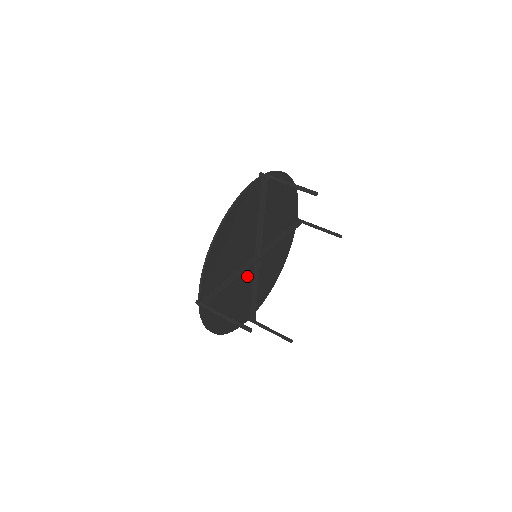
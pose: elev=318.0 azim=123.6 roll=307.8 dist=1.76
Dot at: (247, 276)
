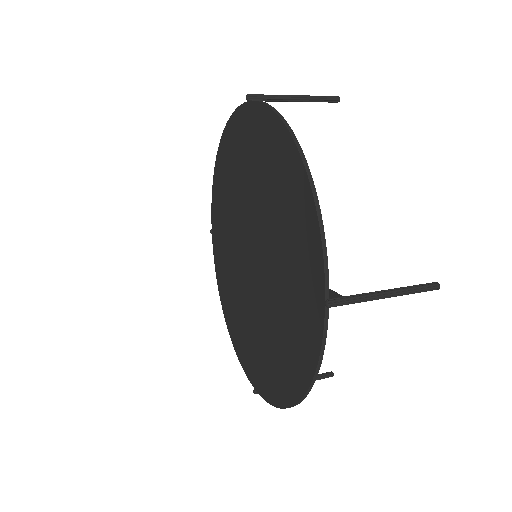
Dot at: (261, 293)
